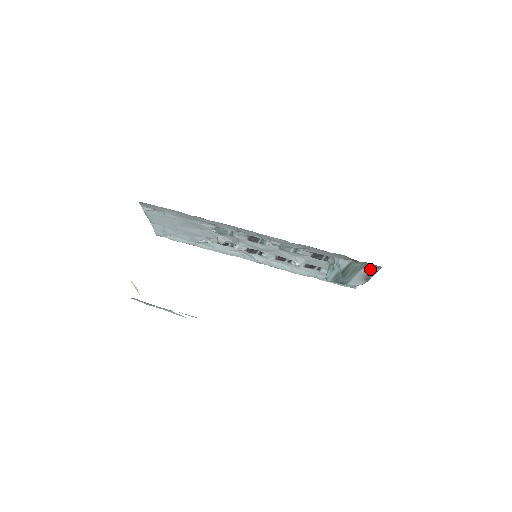
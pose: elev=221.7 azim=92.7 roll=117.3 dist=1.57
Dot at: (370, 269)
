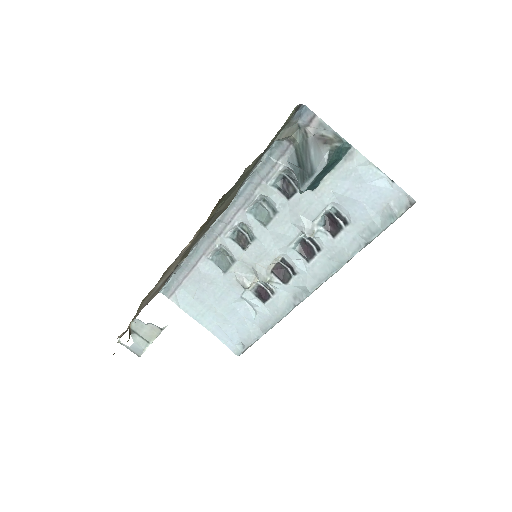
Dot at: (314, 130)
